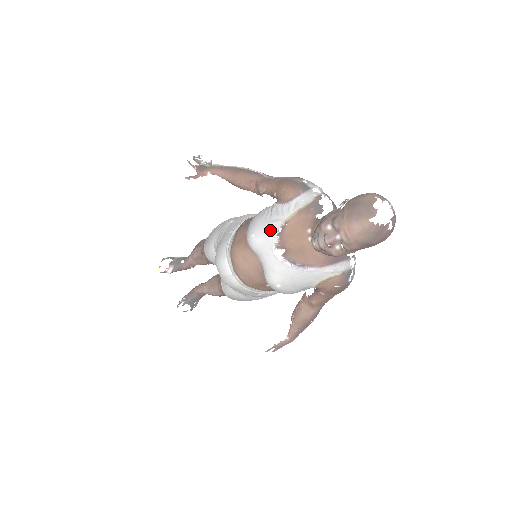
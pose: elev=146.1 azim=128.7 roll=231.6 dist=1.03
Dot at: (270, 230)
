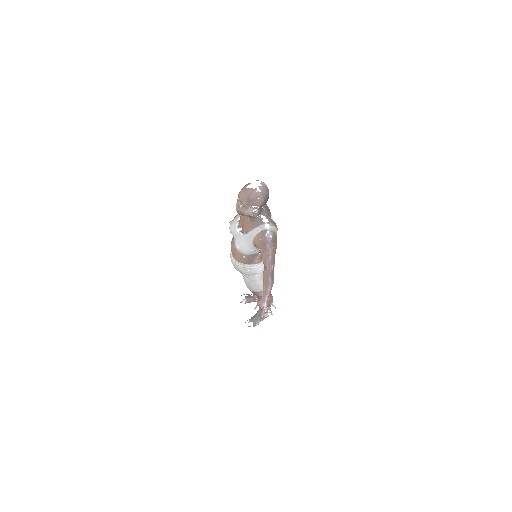
Dot at: (236, 220)
